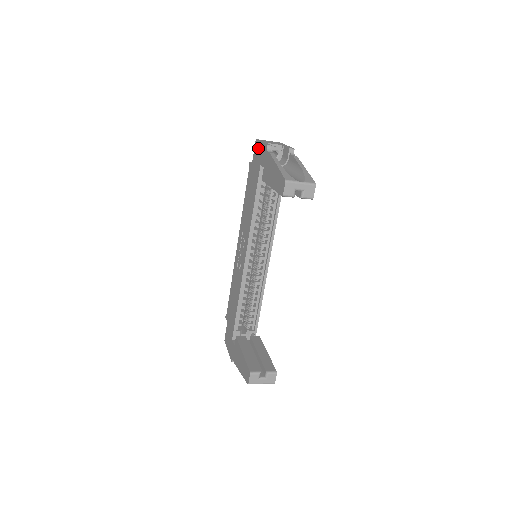
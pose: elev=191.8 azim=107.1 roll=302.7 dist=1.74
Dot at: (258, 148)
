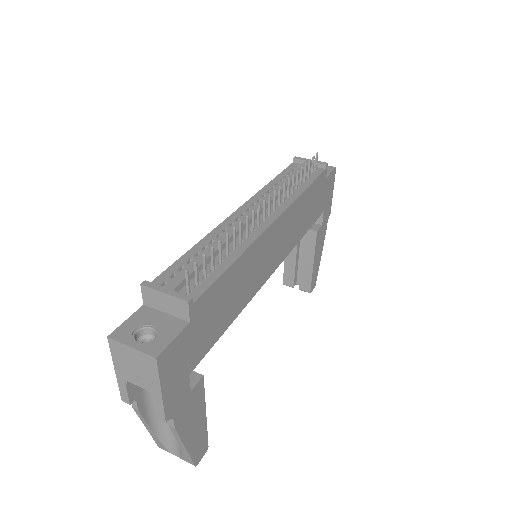
Dot at: occluded
